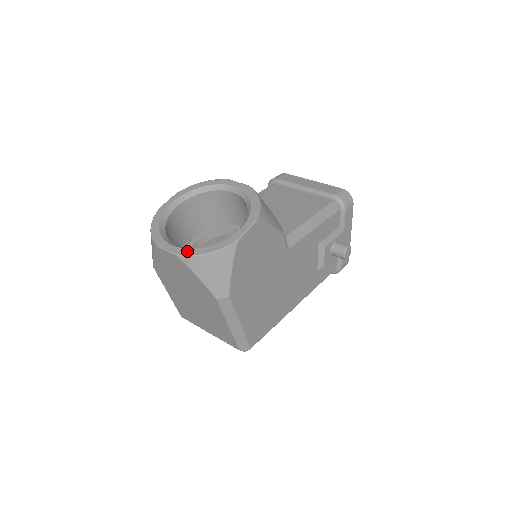
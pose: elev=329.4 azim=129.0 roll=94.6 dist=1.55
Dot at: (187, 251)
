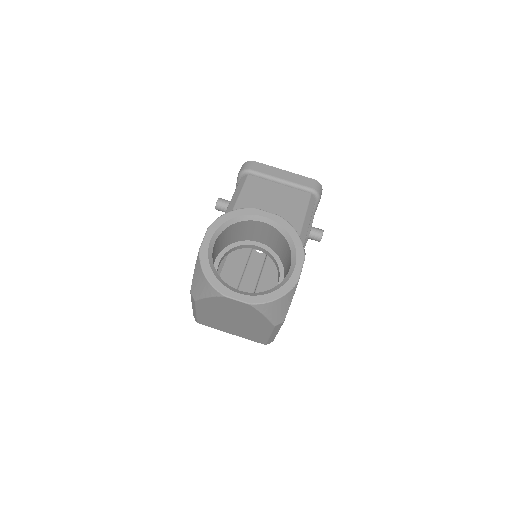
Dot at: (258, 299)
